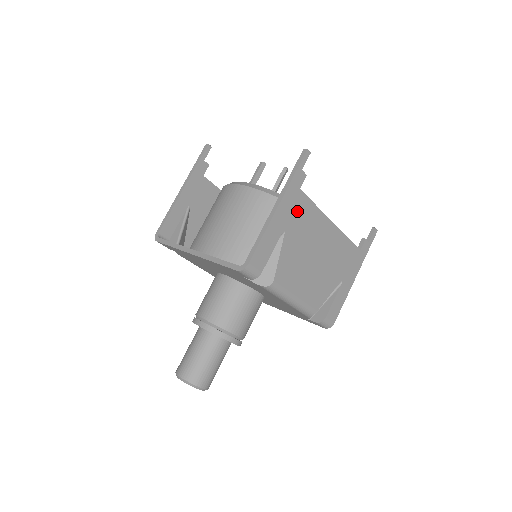
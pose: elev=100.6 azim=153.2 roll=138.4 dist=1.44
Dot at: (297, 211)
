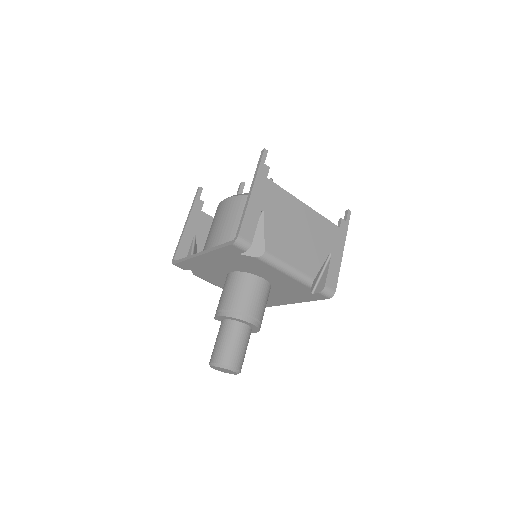
Dot at: (270, 195)
